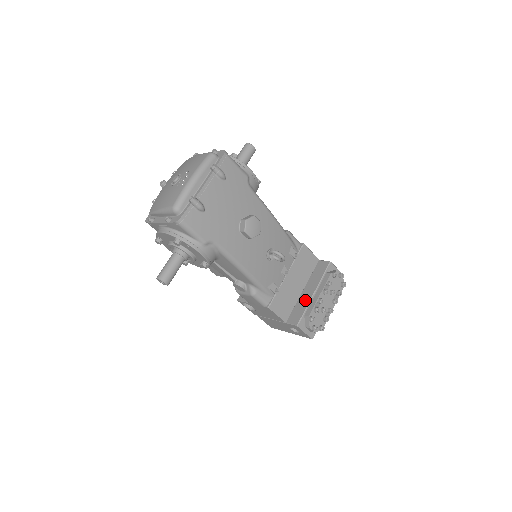
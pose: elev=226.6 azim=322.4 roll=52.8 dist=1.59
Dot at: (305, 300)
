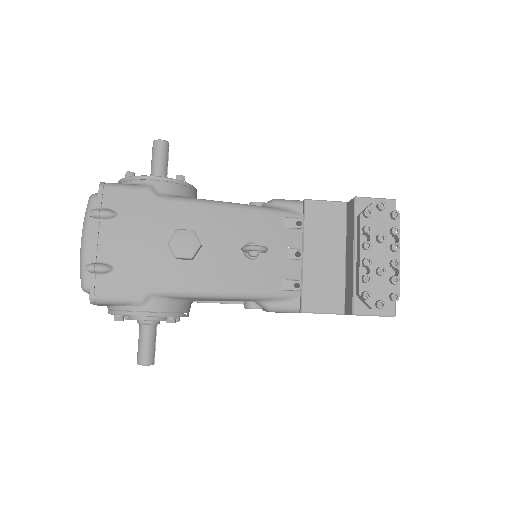
Dot at: (349, 272)
